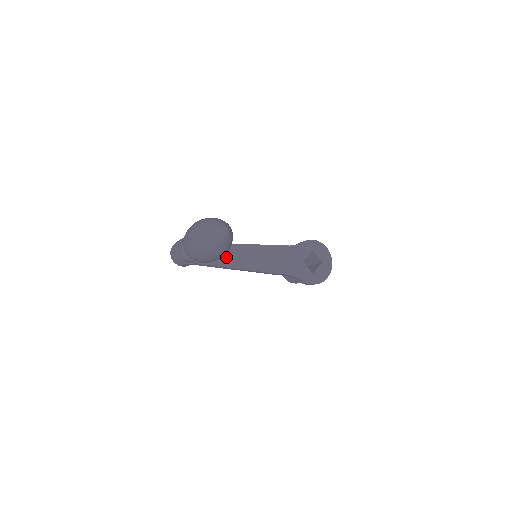
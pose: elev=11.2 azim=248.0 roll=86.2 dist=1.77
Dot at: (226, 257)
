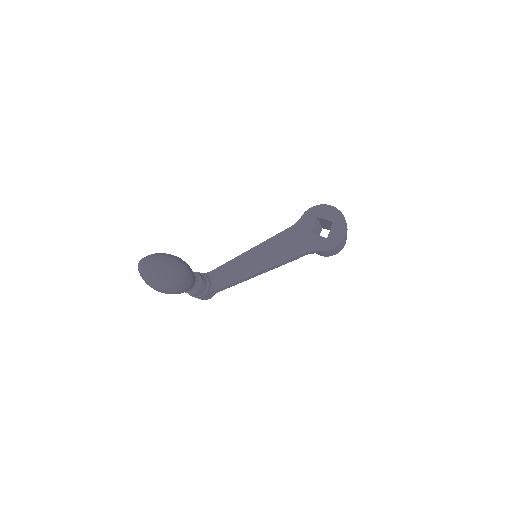
Dot at: (236, 271)
